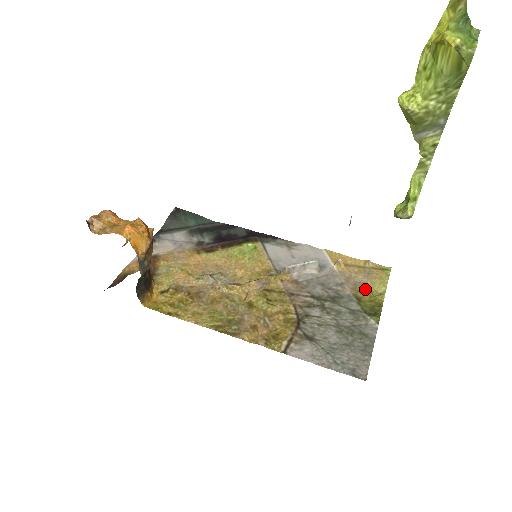
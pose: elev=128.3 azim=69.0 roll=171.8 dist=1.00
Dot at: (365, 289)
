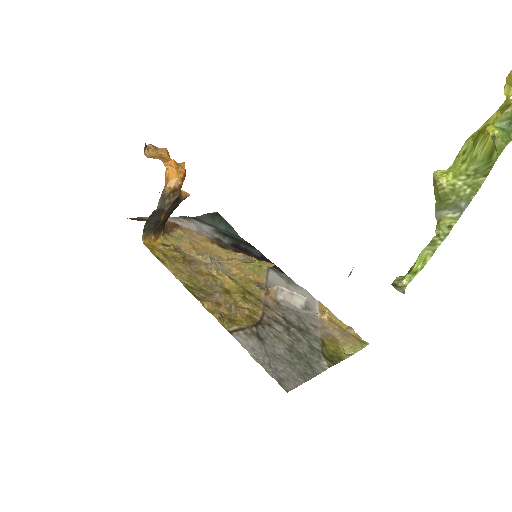
Dot at: (335, 342)
